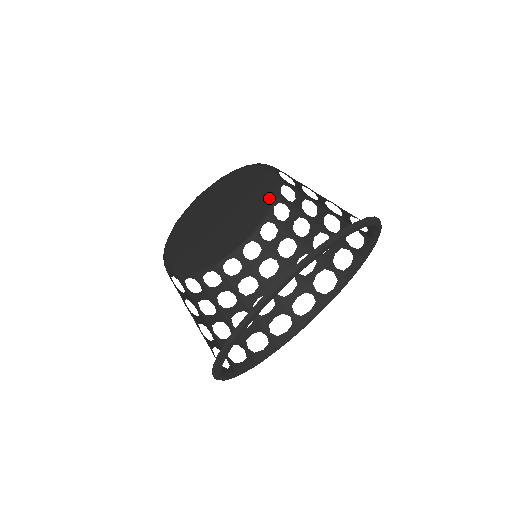
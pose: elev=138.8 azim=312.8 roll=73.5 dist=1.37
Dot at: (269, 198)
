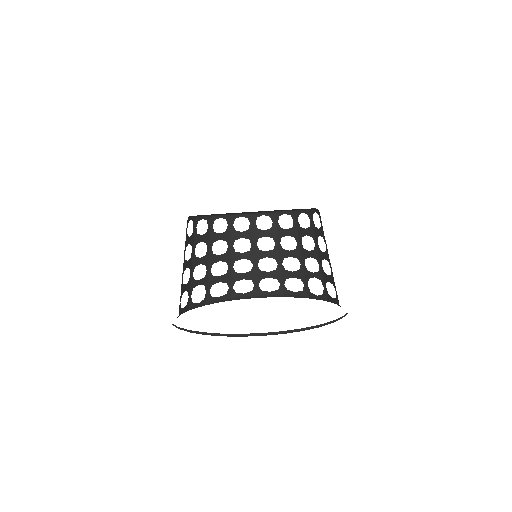
Dot at: occluded
